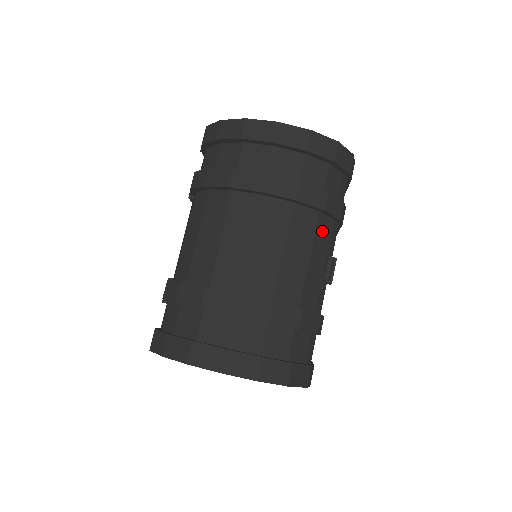
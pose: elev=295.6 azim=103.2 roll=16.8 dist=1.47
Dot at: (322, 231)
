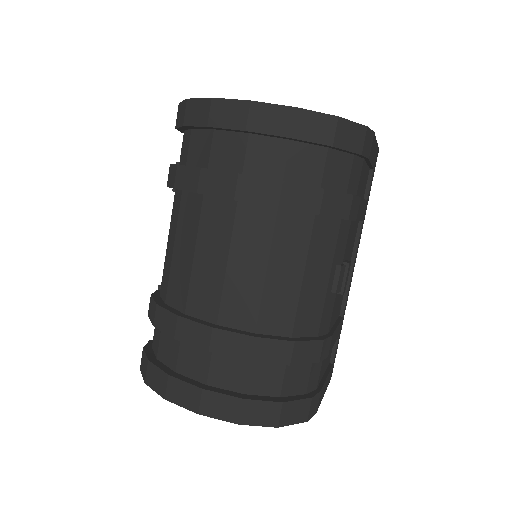
Dot at: (321, 238)
